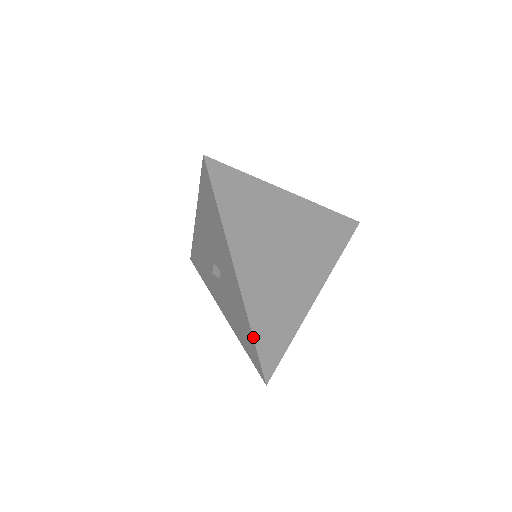
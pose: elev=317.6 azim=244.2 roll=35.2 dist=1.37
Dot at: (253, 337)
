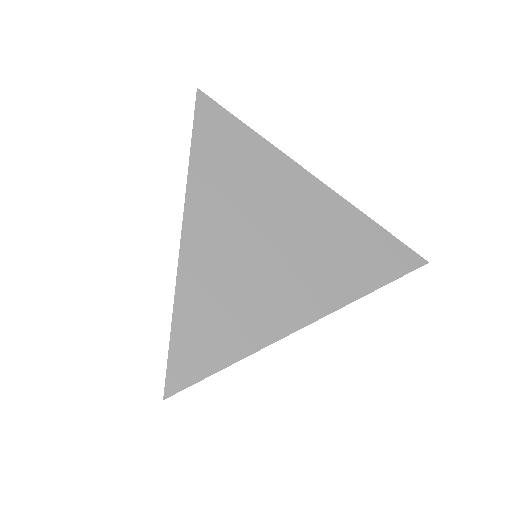
Dot at: (172, 319)
